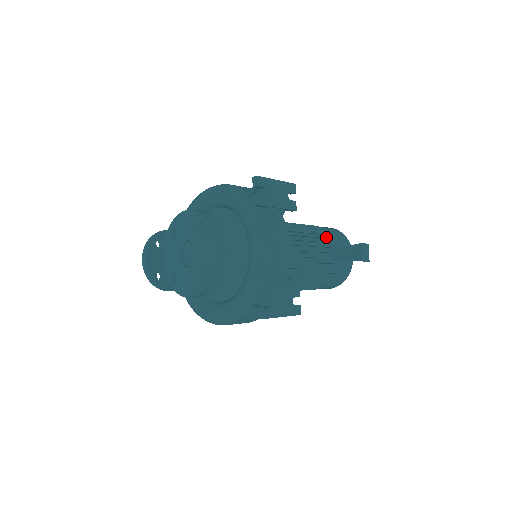
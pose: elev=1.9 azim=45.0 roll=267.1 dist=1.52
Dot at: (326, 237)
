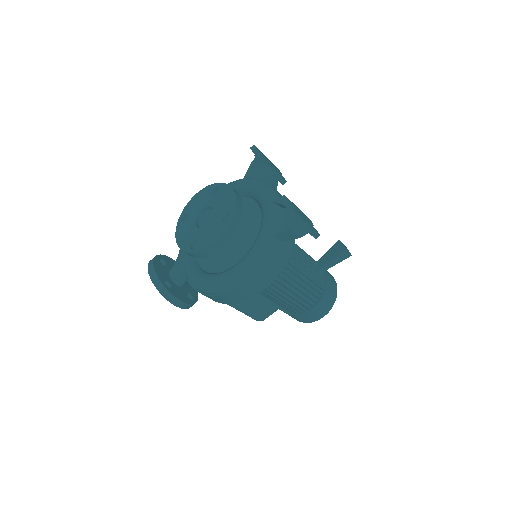
Dot at: occluded
